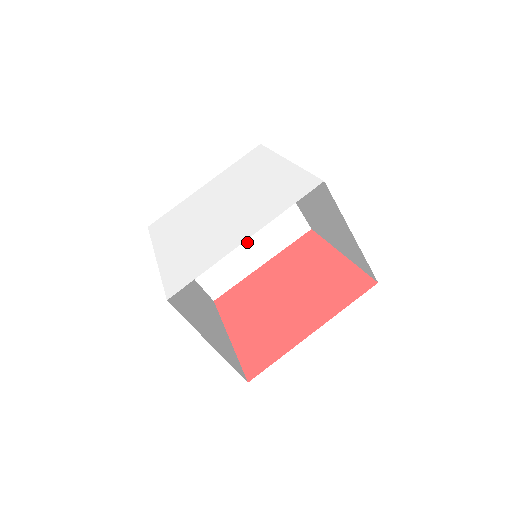
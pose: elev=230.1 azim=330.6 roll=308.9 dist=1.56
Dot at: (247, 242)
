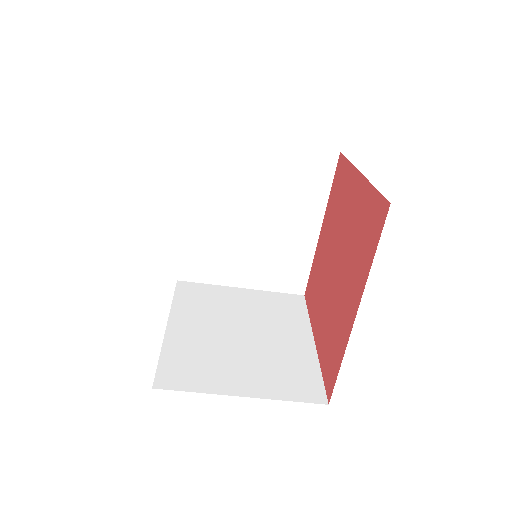
Dot at: (280, 222)
